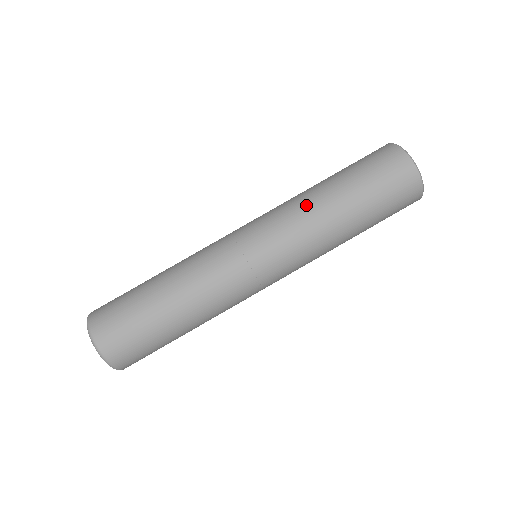
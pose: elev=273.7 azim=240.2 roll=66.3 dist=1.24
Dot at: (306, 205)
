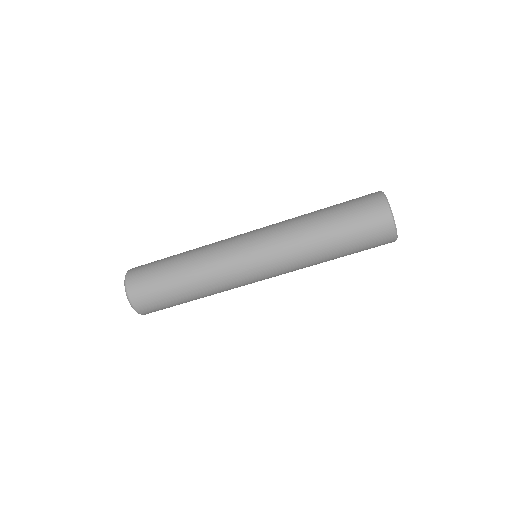
Dot at: (301, 236)
